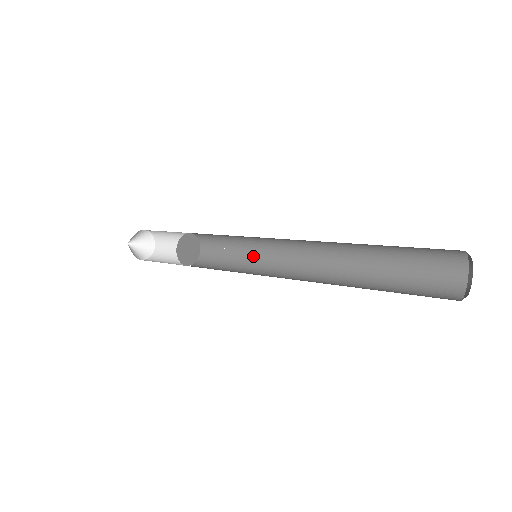
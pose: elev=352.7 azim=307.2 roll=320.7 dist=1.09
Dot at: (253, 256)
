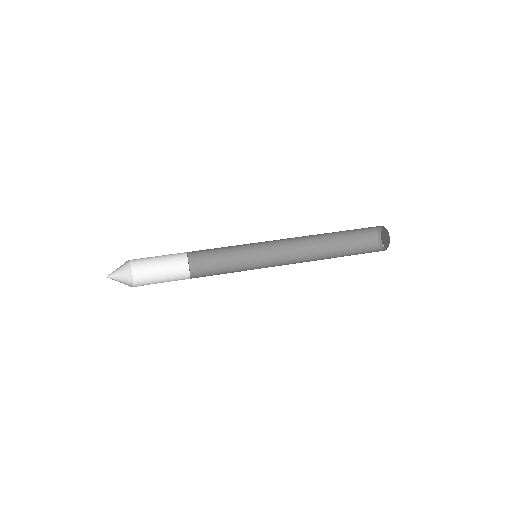
Dot at: (242, 256)
